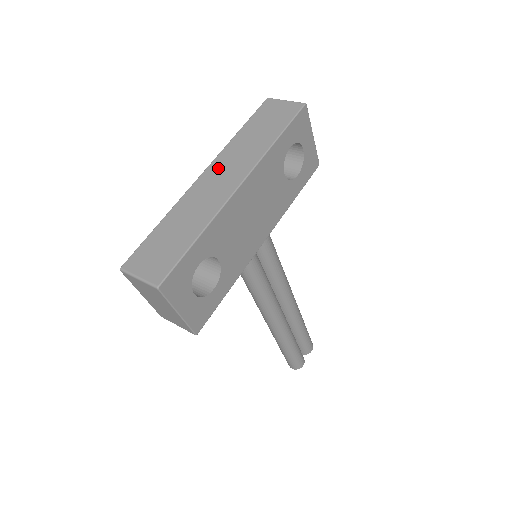
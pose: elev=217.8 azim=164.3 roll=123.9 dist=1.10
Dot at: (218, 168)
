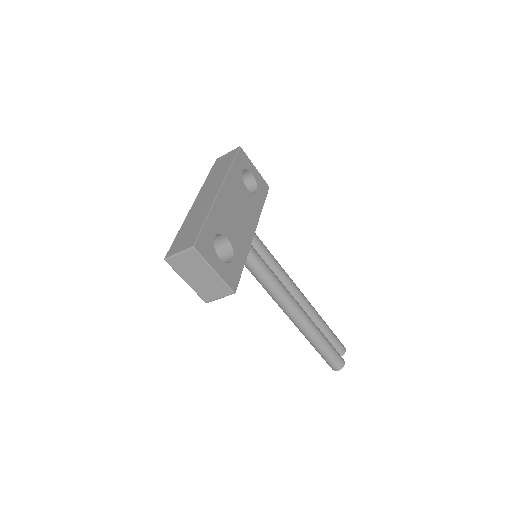
Dot at: (203, 194)
